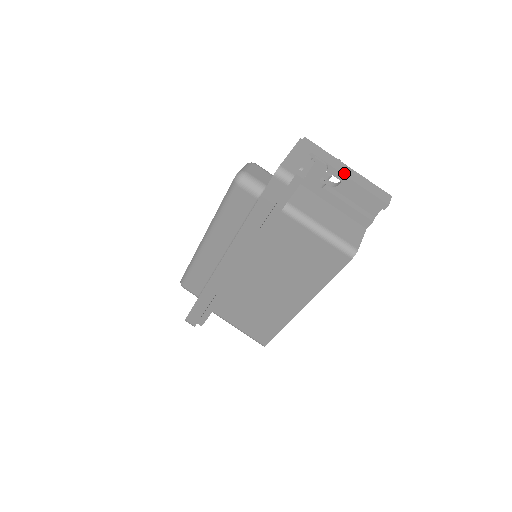
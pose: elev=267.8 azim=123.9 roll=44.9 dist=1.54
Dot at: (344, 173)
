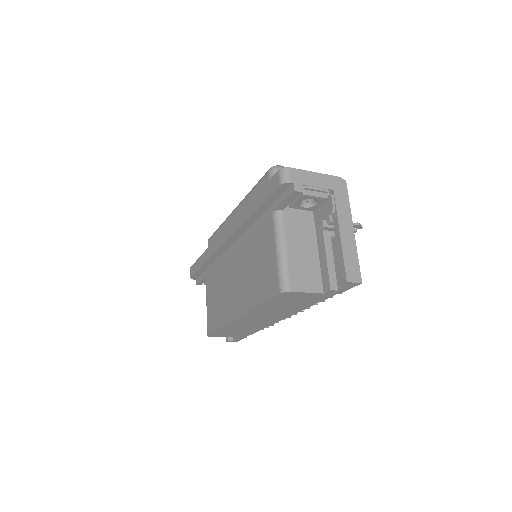
Dot at: (341, 227)
